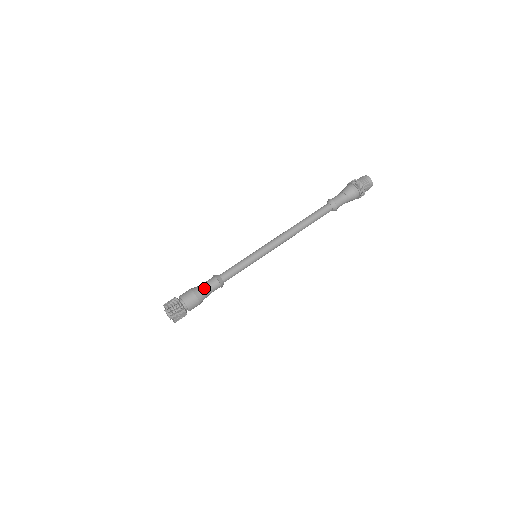
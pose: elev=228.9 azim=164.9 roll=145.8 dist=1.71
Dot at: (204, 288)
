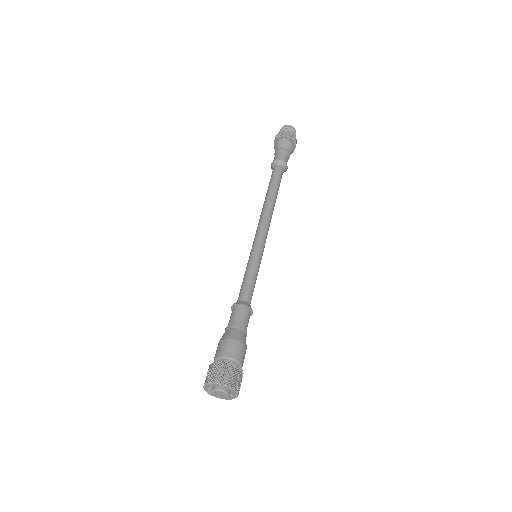
Dot at: (229, 326)
